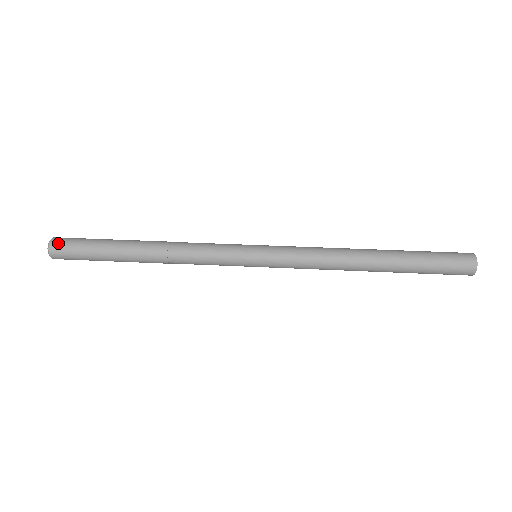
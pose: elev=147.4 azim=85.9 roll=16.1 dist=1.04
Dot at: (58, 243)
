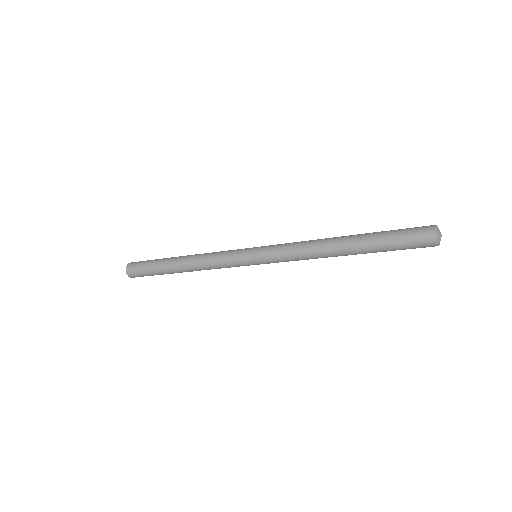
Dot at: (133, 262)
